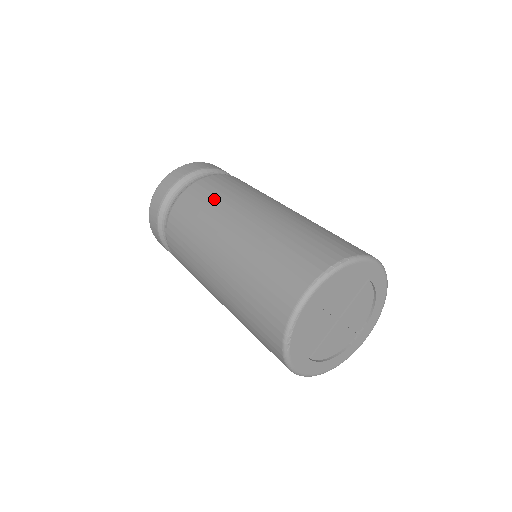
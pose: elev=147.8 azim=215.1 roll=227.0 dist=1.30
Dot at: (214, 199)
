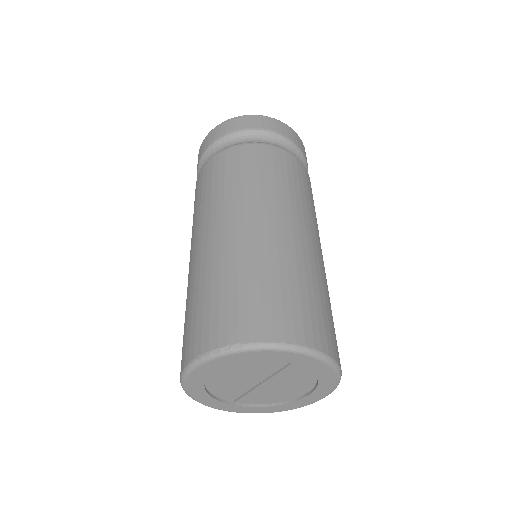
Dot at: (214, 188)
